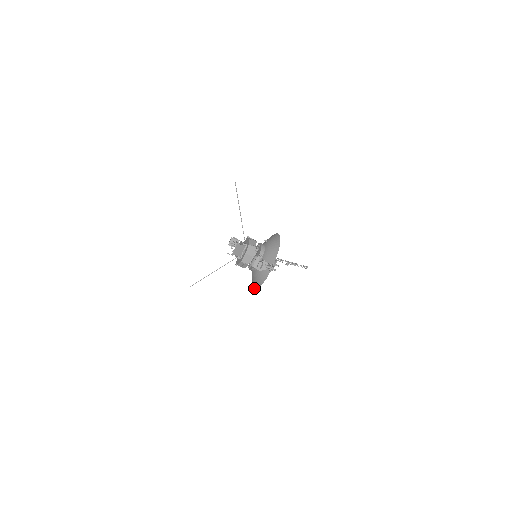
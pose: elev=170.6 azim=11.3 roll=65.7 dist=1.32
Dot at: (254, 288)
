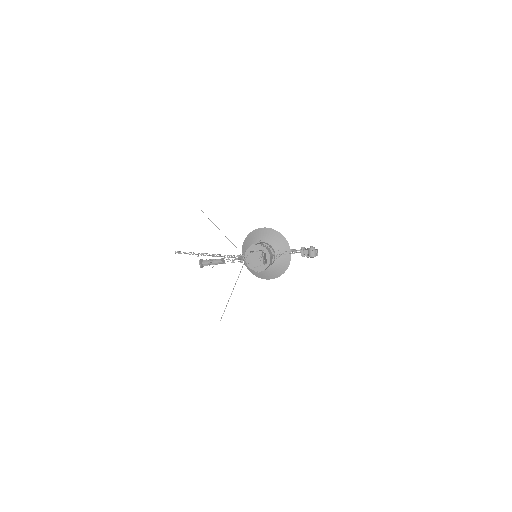
Dot at: occluded
